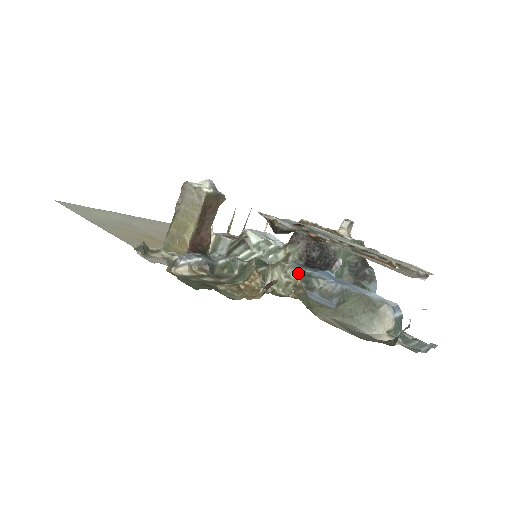
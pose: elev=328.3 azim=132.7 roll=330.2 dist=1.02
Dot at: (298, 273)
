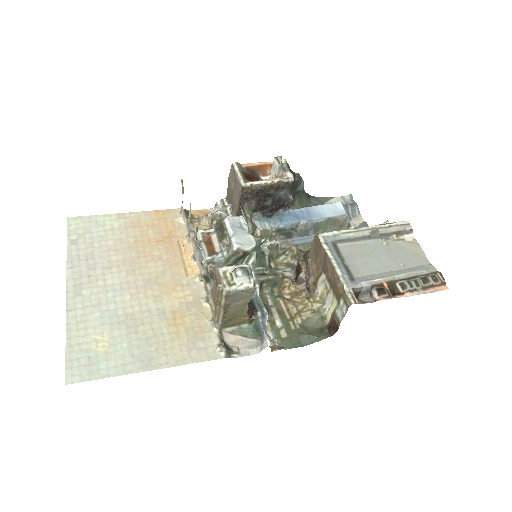
Dot at: (291, 244)
